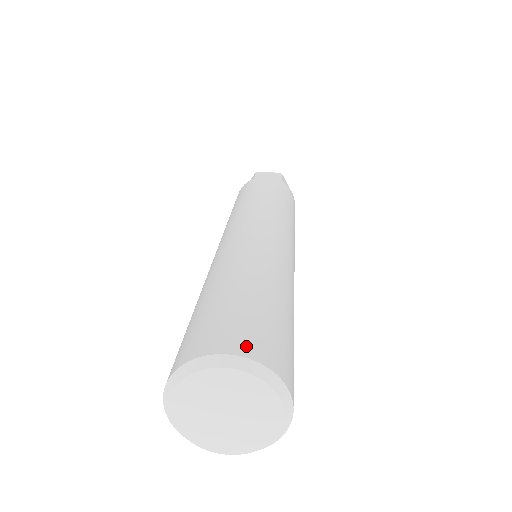
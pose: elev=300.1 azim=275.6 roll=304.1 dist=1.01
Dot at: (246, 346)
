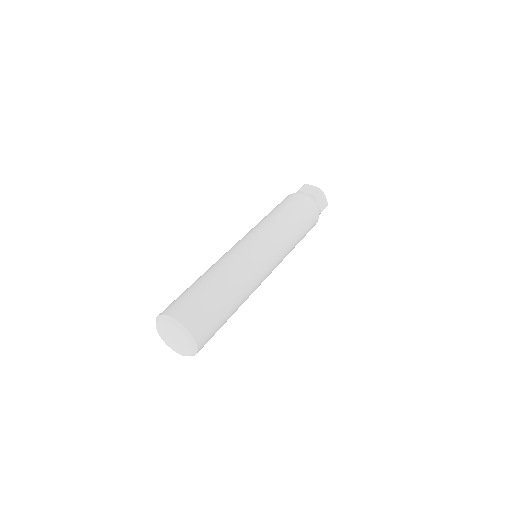
Dot at: (200, 337)
